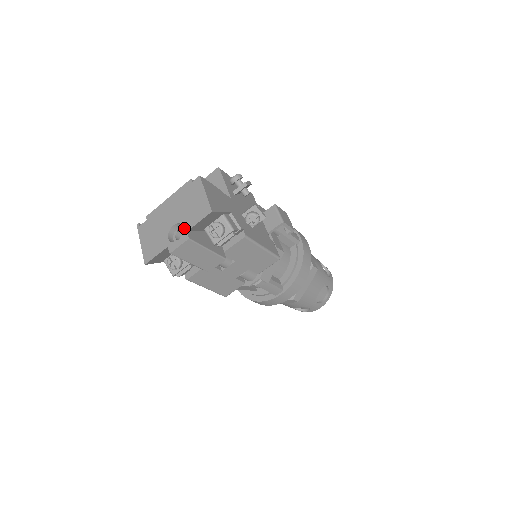
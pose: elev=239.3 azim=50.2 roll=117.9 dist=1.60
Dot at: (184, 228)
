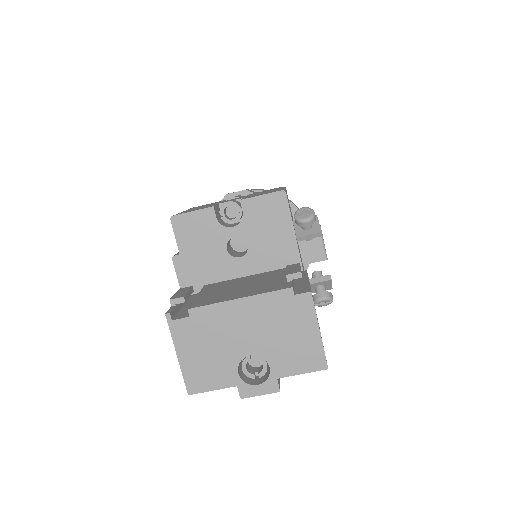
Dot at: (272, 371)
